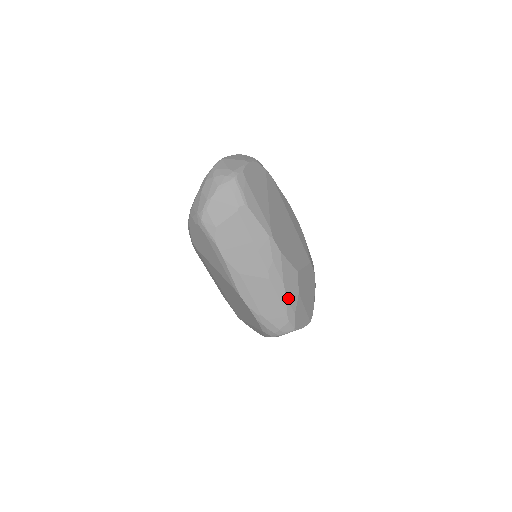
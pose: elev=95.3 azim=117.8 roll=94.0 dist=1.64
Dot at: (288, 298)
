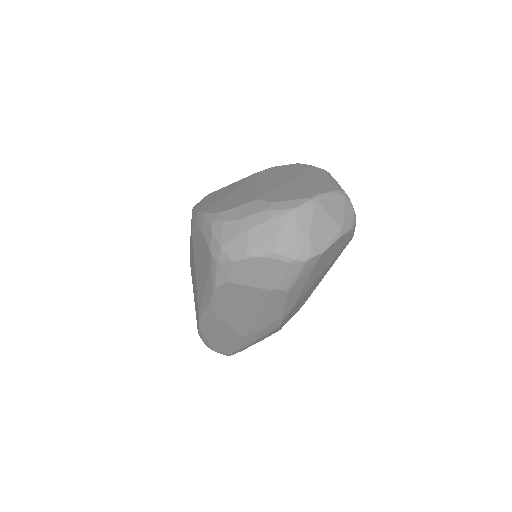
Dot at: (247, 346)
